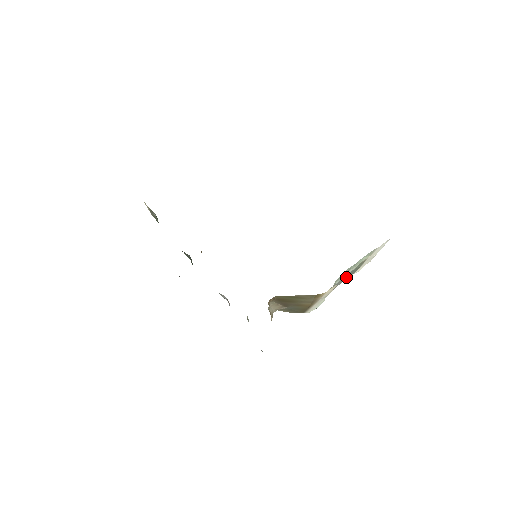
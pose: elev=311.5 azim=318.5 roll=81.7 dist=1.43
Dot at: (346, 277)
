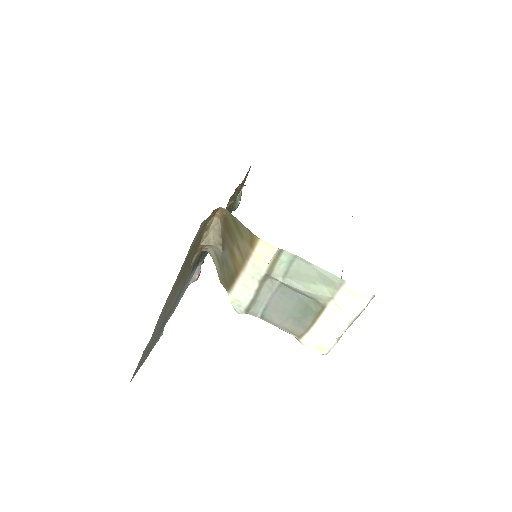
Dot at: (293, 312)
